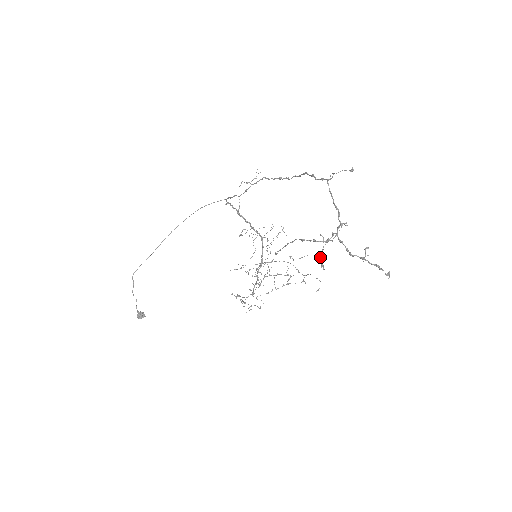
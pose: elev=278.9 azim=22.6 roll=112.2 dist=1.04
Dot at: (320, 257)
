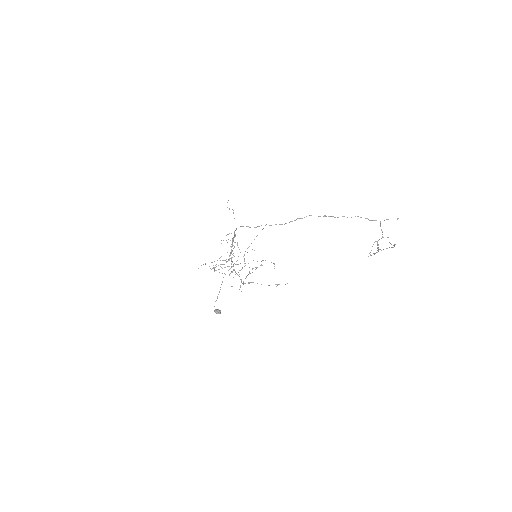
Dot at: occluded
